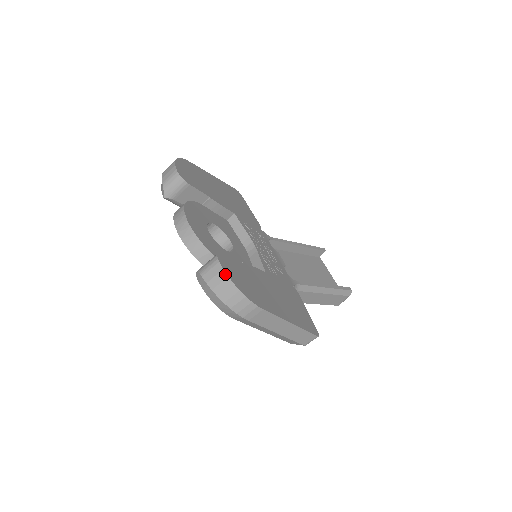
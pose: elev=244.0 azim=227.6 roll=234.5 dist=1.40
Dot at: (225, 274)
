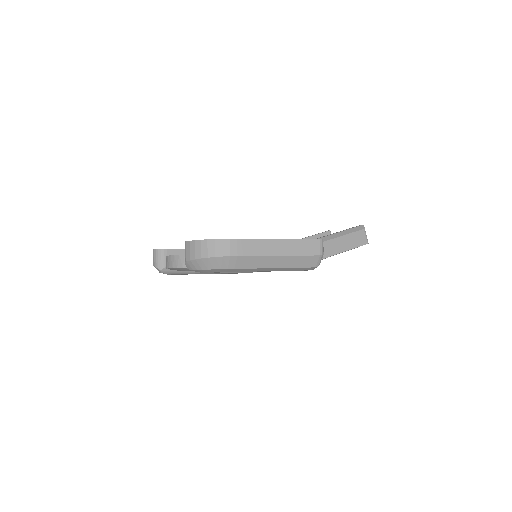
Dot at: (192, 242)
